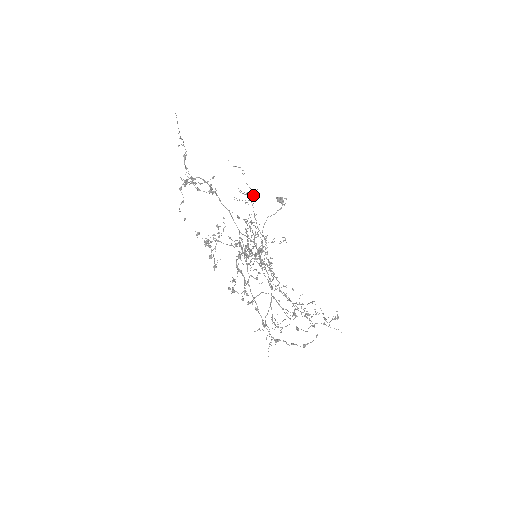
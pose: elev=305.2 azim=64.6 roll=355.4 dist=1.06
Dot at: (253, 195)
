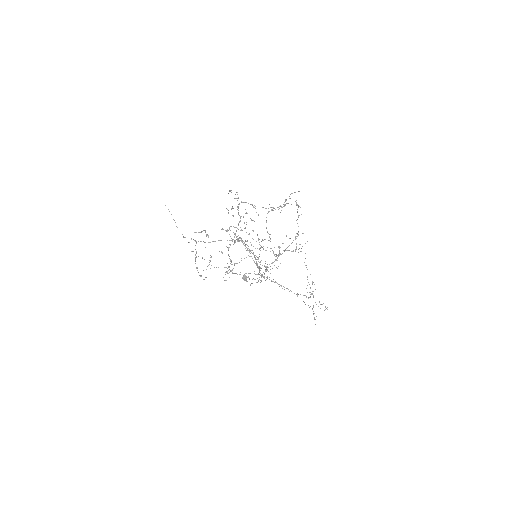
Dot at: (230, 270)
